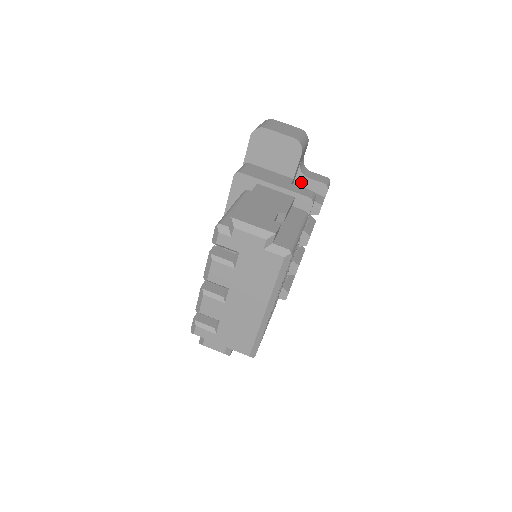
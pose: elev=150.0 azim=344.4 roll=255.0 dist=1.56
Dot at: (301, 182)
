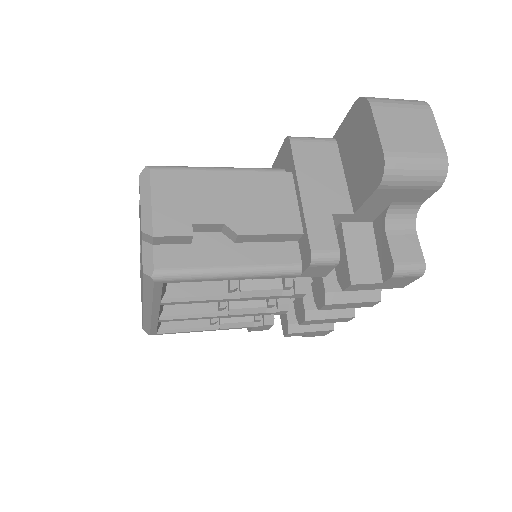
Dot at: (378, 230)
